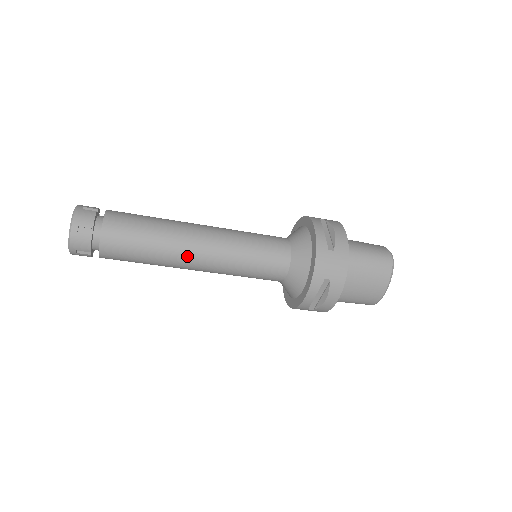
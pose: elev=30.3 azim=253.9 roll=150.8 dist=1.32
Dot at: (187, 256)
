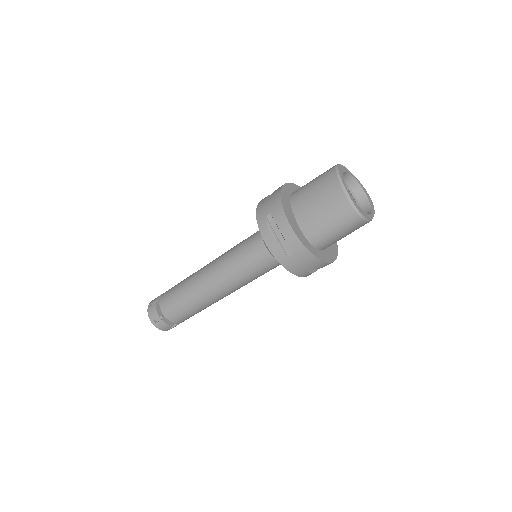
Dot at: (201, 281)
